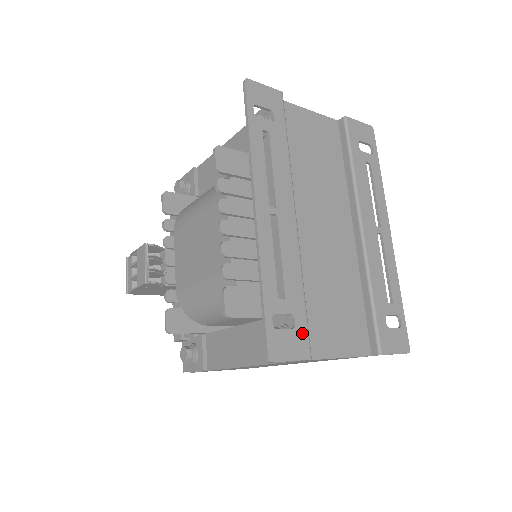
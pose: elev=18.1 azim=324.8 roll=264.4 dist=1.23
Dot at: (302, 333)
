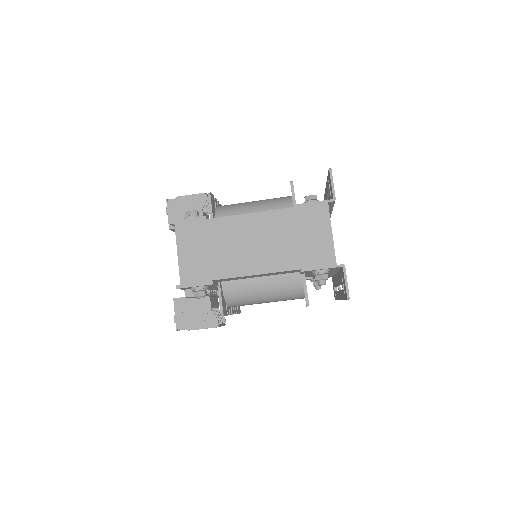
Dot at: occluded
